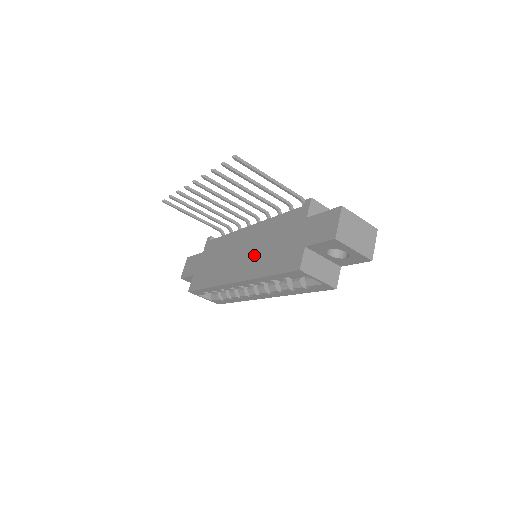
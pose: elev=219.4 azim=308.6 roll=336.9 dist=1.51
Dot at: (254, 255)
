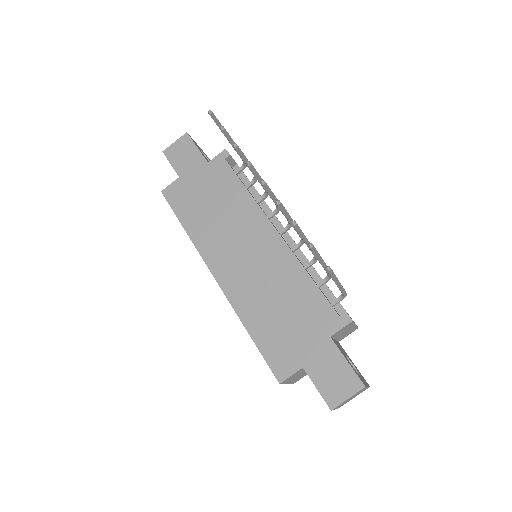
Dot at: (255, 282)
